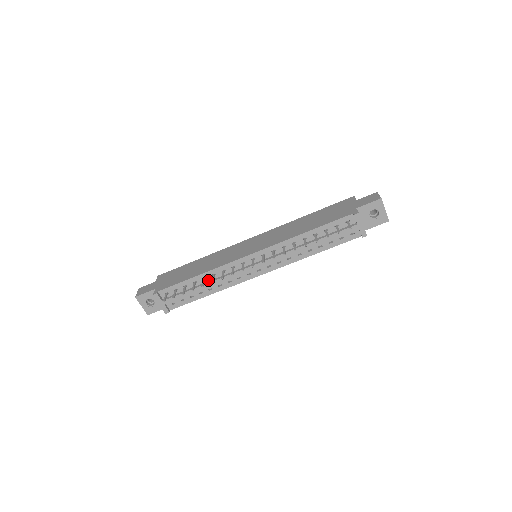
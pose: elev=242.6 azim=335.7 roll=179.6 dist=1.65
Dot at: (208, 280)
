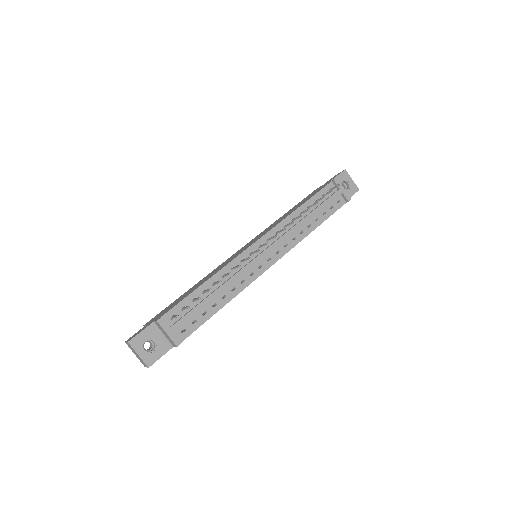
Dot at: (218, 285)
